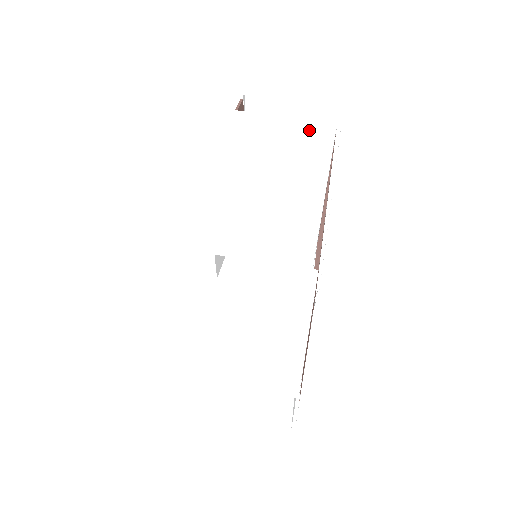
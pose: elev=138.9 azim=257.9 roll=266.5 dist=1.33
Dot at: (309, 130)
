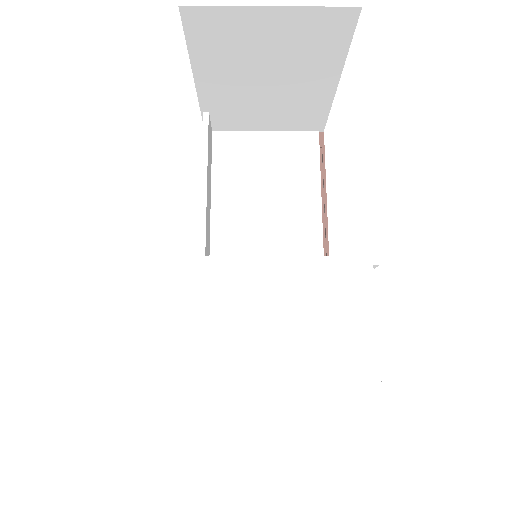
Dot at: occluded
